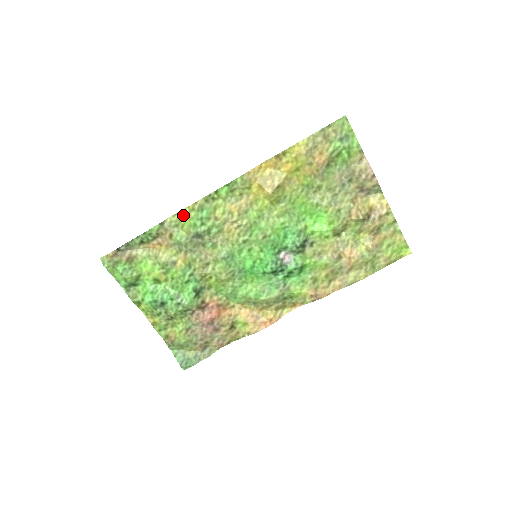
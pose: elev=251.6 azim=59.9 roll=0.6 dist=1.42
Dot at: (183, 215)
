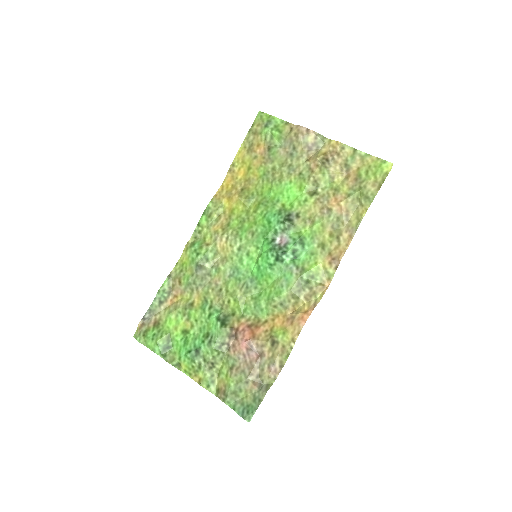
Dot at: (183, 260)
